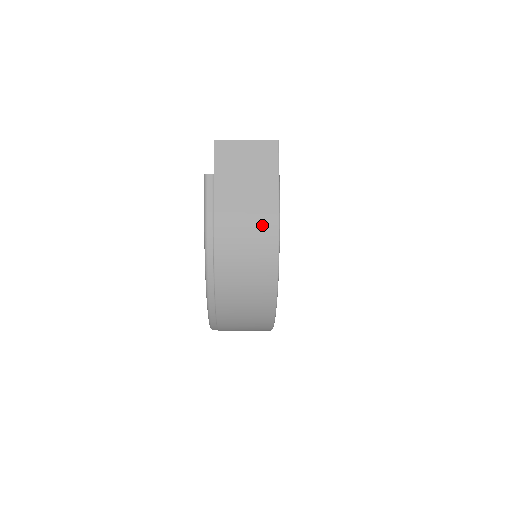
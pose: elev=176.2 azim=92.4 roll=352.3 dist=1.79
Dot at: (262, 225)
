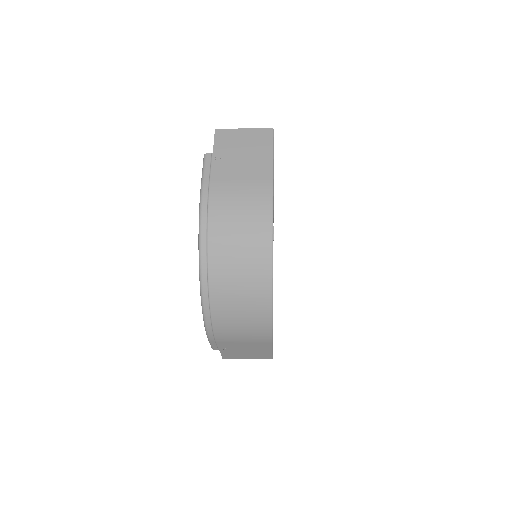
Dot at: (256, 192)
